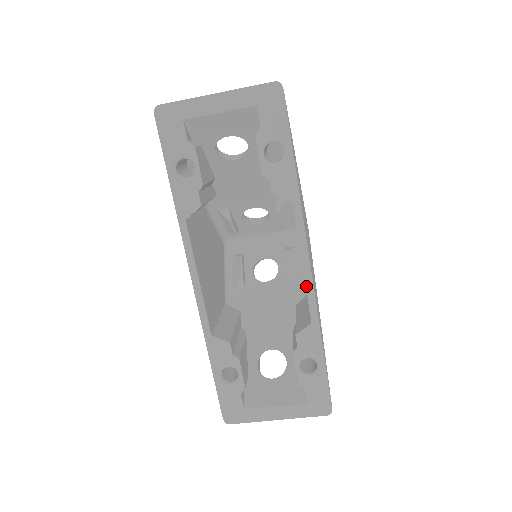
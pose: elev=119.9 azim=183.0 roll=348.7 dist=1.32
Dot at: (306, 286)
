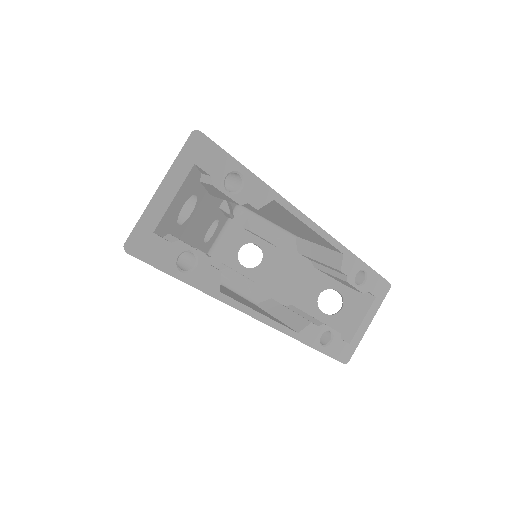
Dot at: (323, 238)
